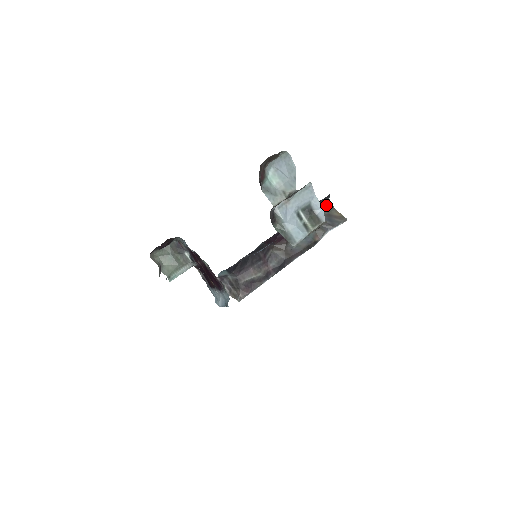
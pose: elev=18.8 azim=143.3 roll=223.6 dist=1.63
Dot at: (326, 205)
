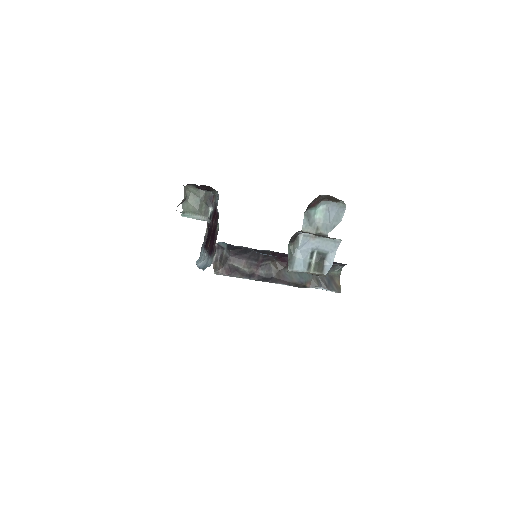
Dot at: (336, 269)
